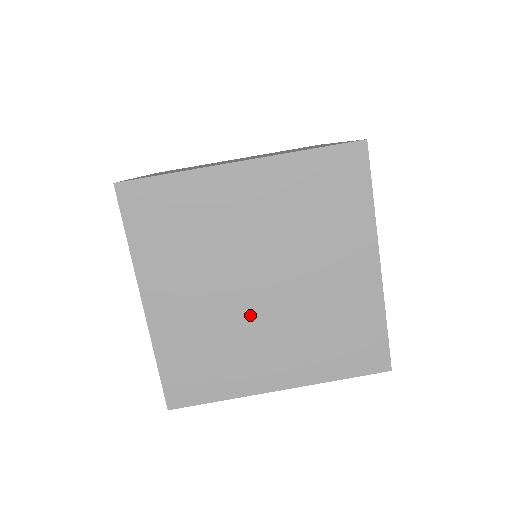
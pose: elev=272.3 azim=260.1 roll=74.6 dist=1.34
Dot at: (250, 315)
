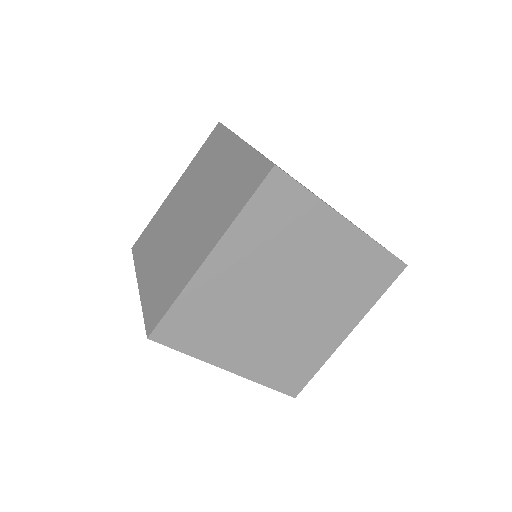
Dot at: (296, 319)
